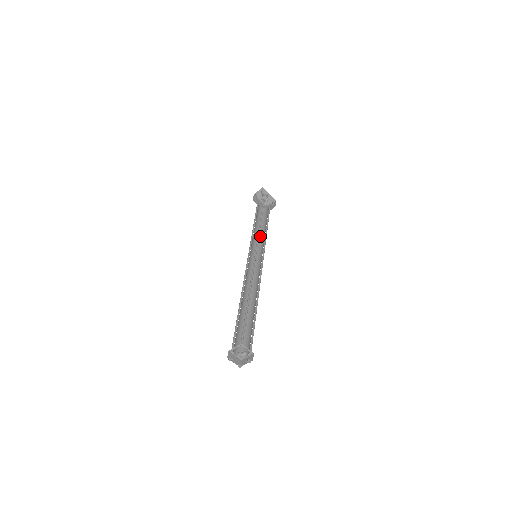
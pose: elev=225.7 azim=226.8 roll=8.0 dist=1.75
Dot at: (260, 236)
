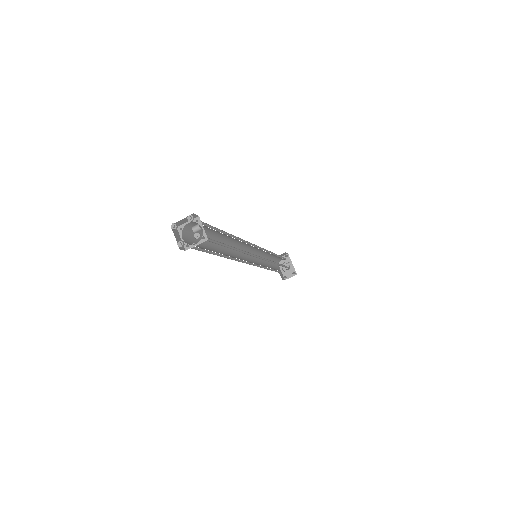
Dot at: occluded
